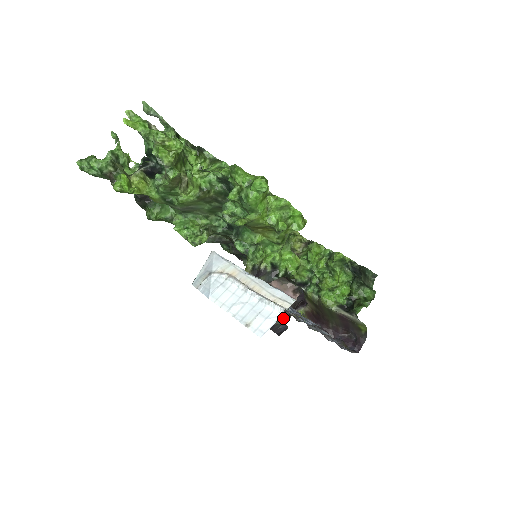
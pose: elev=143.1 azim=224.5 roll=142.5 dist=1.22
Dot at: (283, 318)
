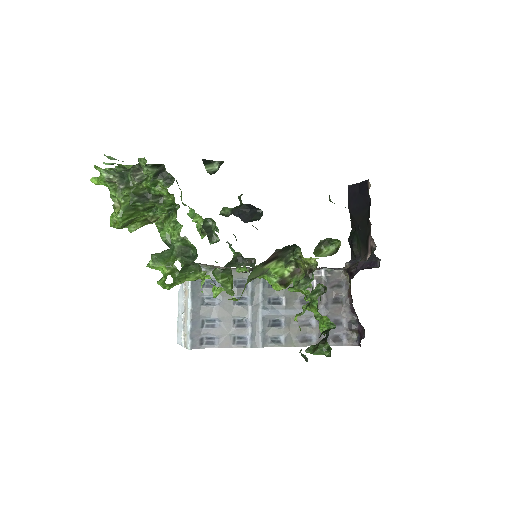
Dot at: (346, 262)
